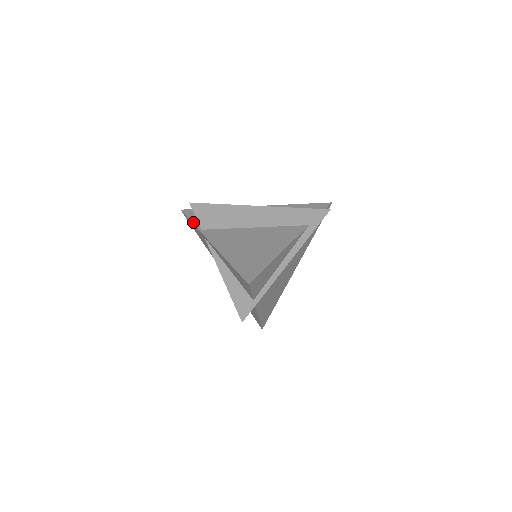
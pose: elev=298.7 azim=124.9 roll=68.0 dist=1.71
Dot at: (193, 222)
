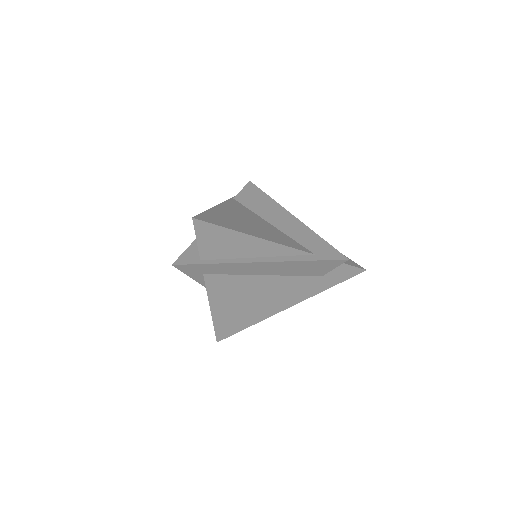
Dot at: occluded
